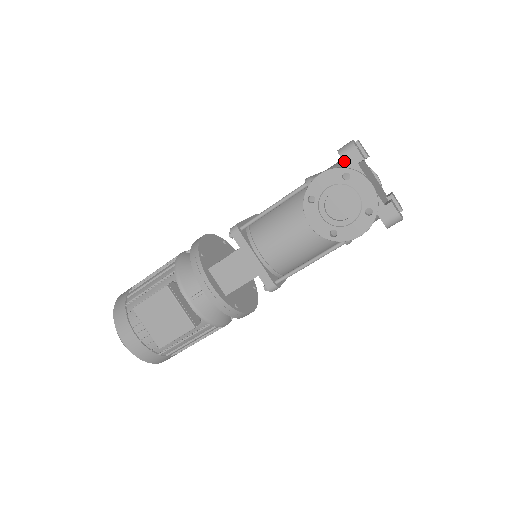
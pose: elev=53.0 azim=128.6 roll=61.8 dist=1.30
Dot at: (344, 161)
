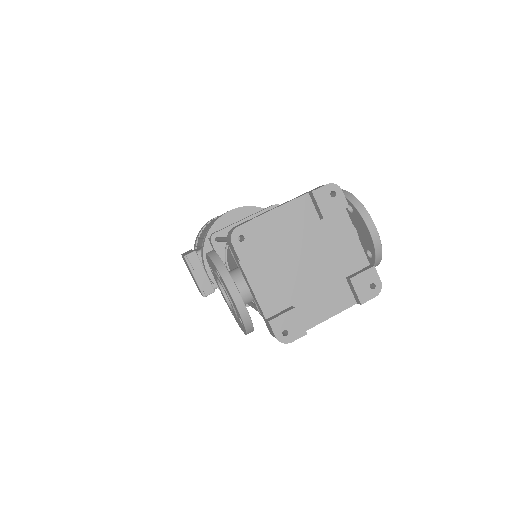
Dot at: (230, 248)
